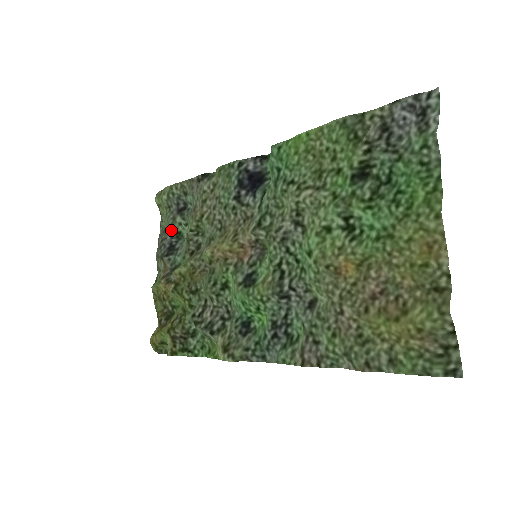
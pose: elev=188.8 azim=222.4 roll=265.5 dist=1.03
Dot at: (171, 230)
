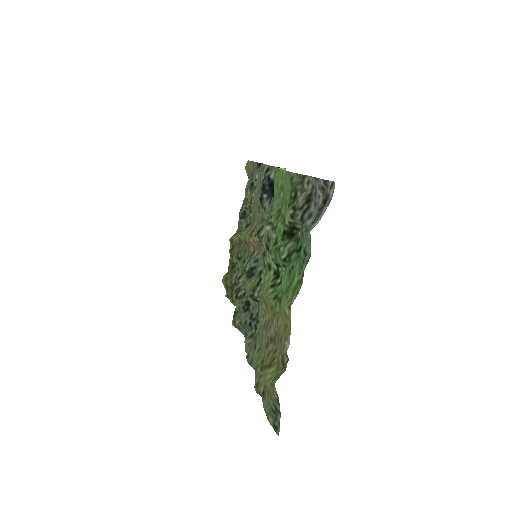
Dot at: (246, 198)
